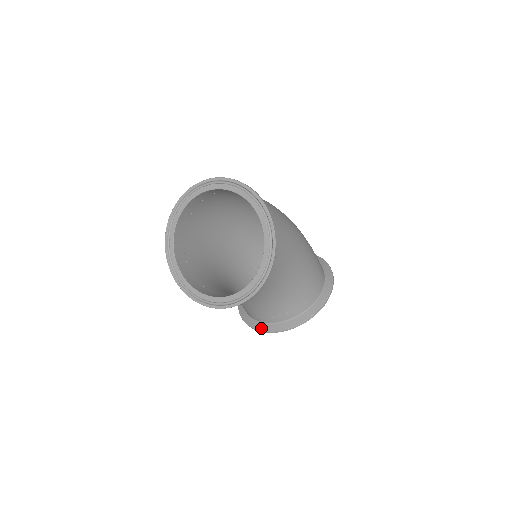
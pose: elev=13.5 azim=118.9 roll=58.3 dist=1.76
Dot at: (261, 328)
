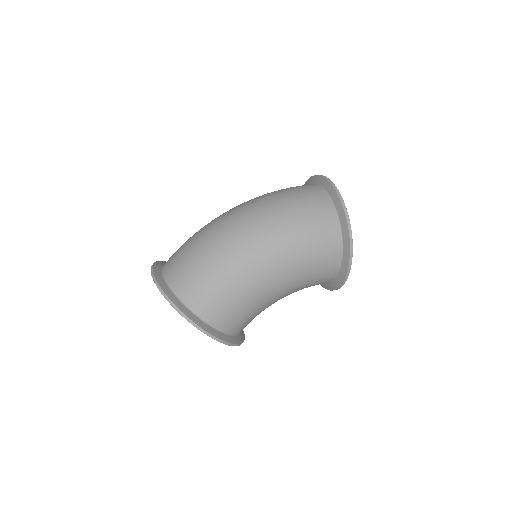
Dot at: occluded
